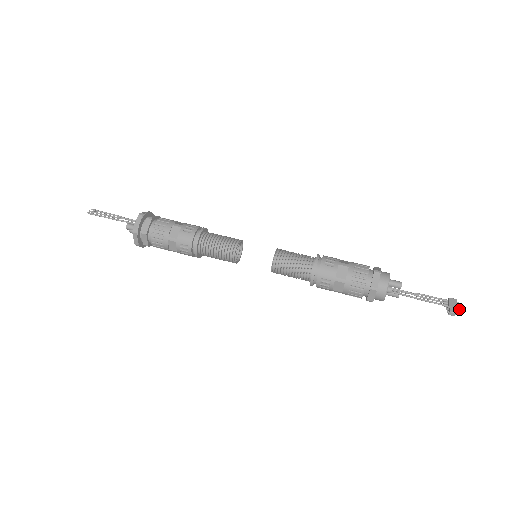
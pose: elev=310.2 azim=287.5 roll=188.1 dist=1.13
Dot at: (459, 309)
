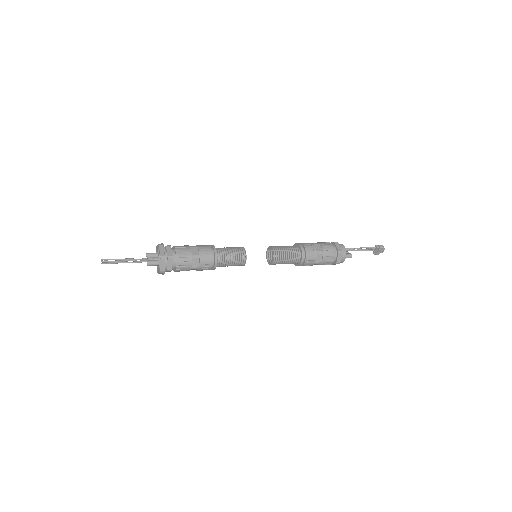
Dot at: (382, 248)
